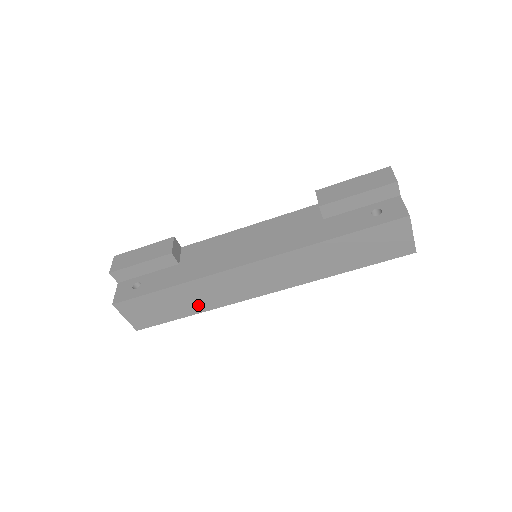
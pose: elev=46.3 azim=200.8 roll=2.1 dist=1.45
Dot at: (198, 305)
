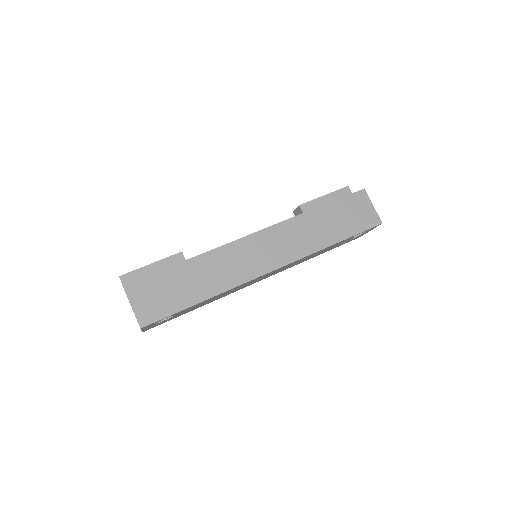
Dot at: (208, 287)
